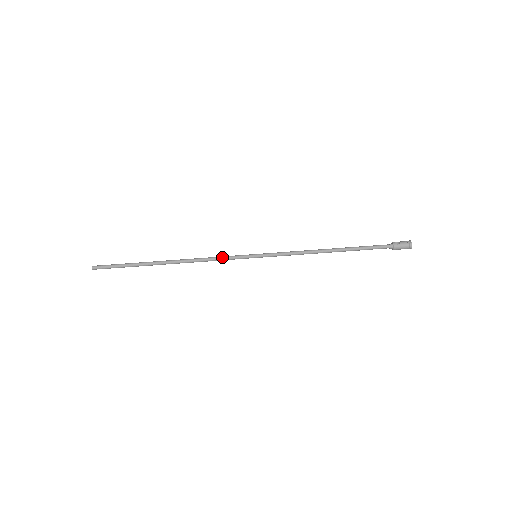
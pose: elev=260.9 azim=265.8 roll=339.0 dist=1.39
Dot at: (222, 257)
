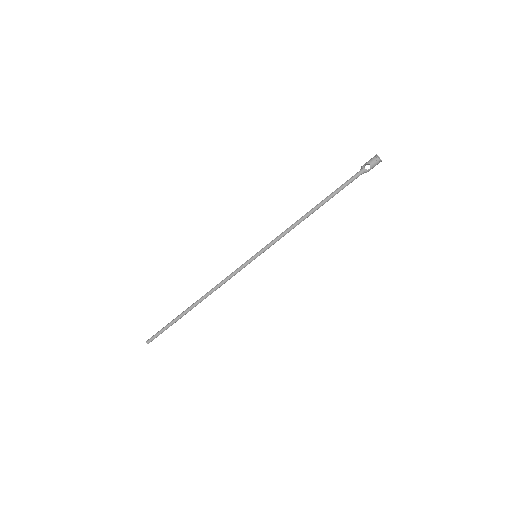
Dot at: (232, 276)
